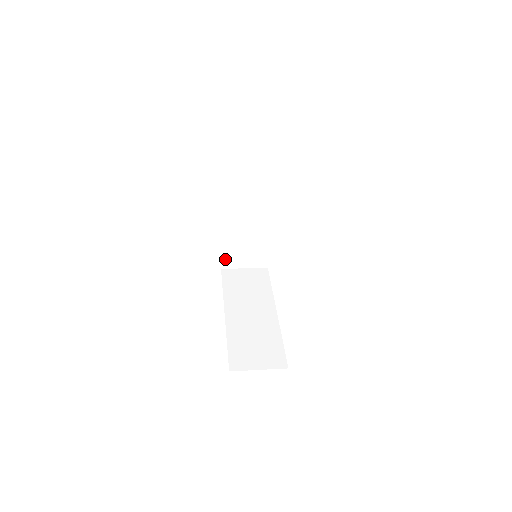
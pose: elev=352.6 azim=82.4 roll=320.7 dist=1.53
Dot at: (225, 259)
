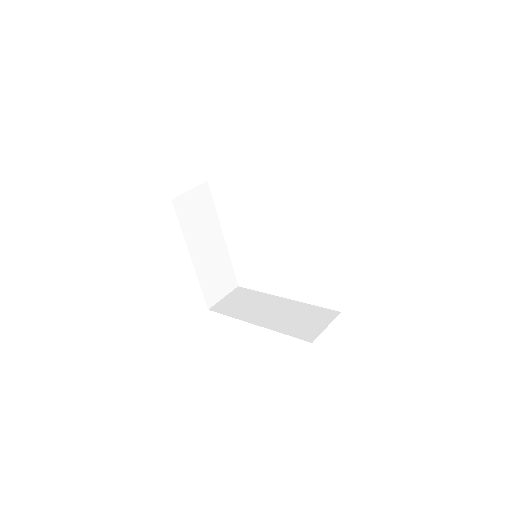
Dot at: occluded
